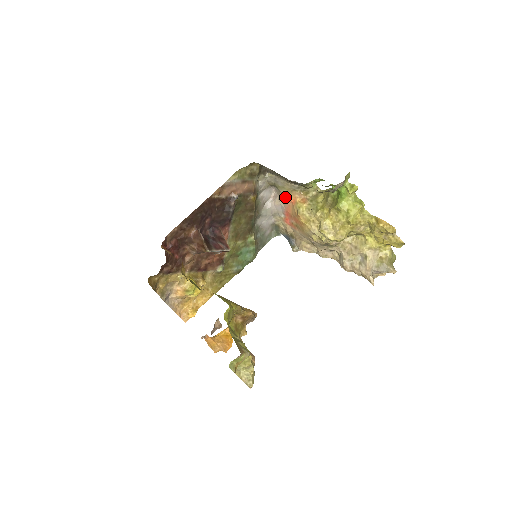
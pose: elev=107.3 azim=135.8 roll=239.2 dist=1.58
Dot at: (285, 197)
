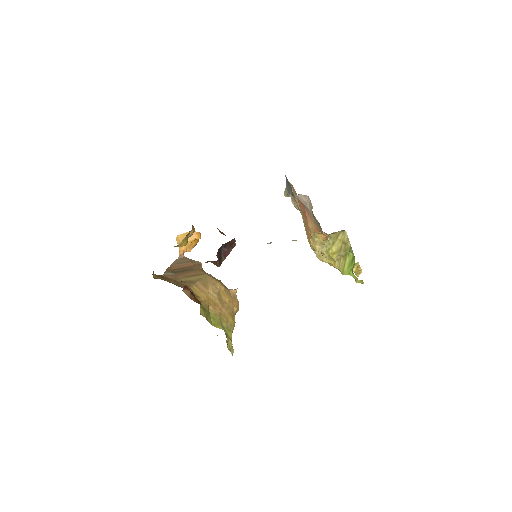
Dot at: (313, 219)
